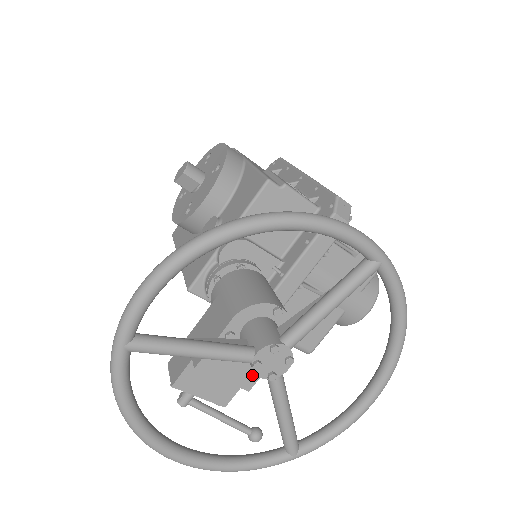
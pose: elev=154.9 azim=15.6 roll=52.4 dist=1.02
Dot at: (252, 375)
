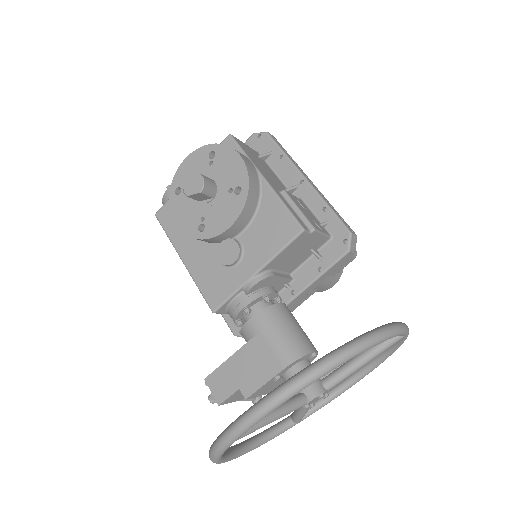
Dot at: occluded
